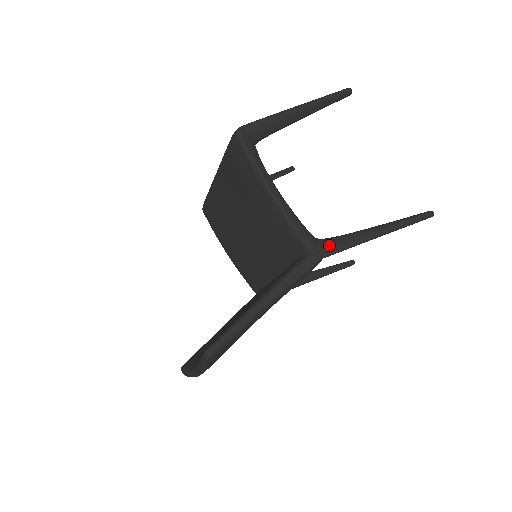
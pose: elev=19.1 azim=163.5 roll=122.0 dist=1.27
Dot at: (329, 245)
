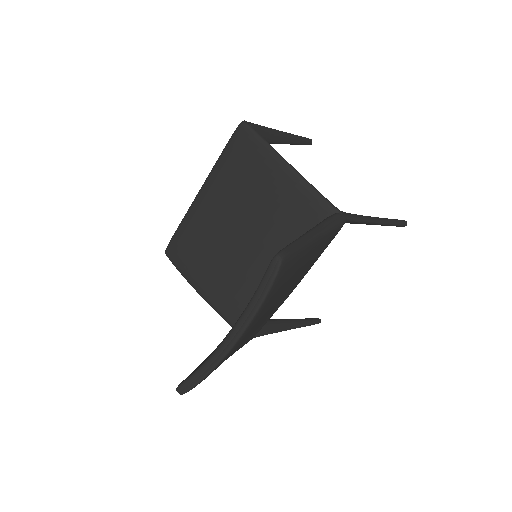
Dot at: (347, 213)
